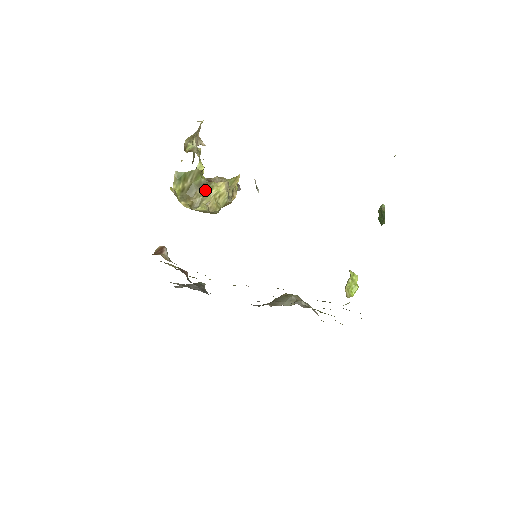
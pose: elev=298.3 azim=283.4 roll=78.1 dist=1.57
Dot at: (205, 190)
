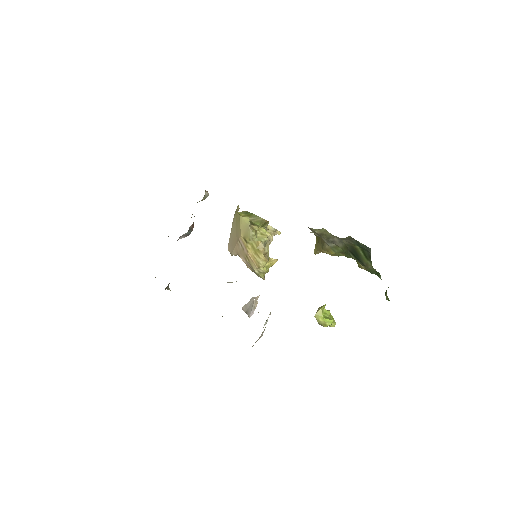
Dot at: occluded
